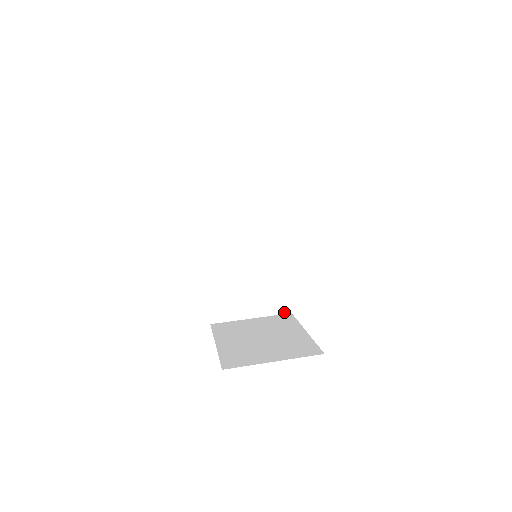
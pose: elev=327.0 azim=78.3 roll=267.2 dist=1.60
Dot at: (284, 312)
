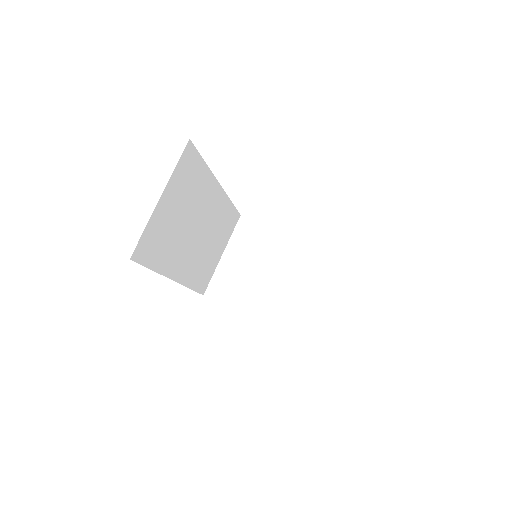
Dot at: (237, 222)
